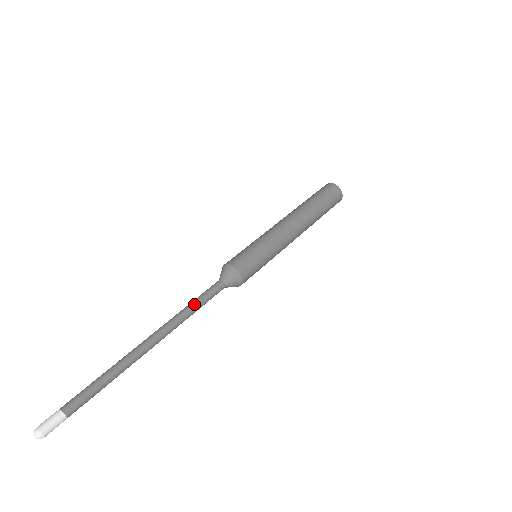
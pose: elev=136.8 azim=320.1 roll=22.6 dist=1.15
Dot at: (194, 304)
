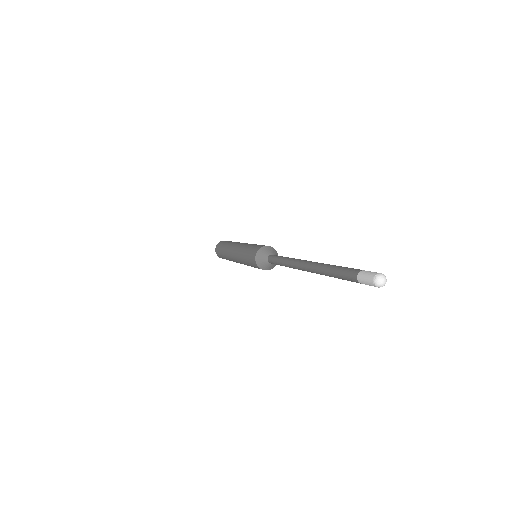
Dot at: occluded
